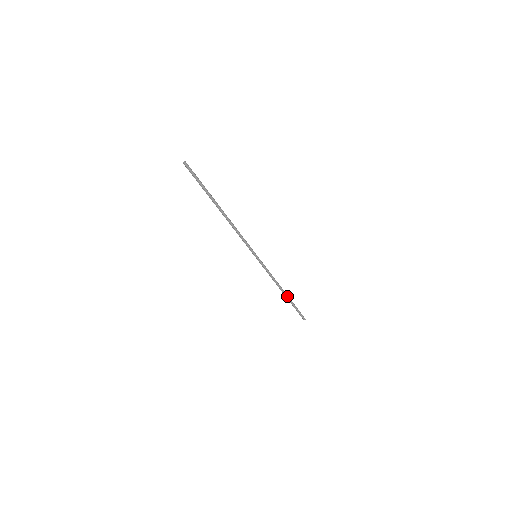
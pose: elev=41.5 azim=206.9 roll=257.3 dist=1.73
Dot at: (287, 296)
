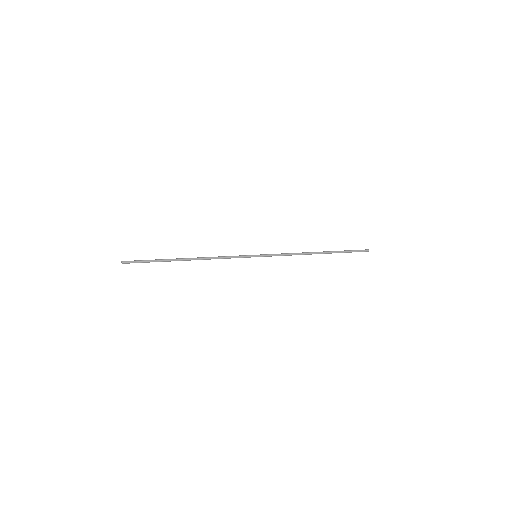
Dot at: (324, 253)
